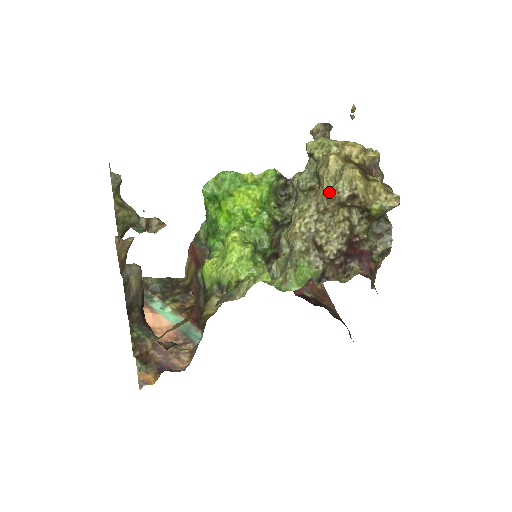
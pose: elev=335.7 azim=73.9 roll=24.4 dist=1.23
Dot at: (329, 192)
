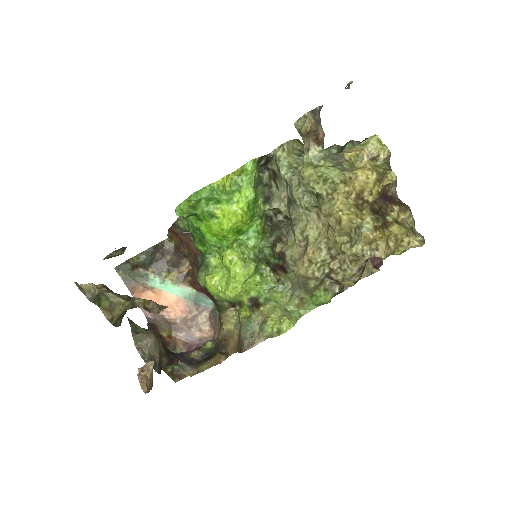
Dot at: (345, 252)
